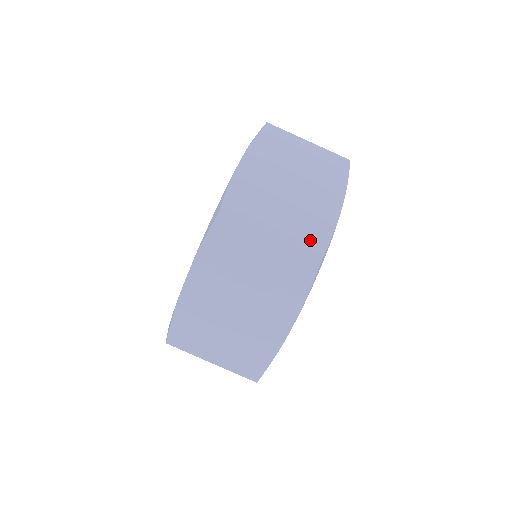
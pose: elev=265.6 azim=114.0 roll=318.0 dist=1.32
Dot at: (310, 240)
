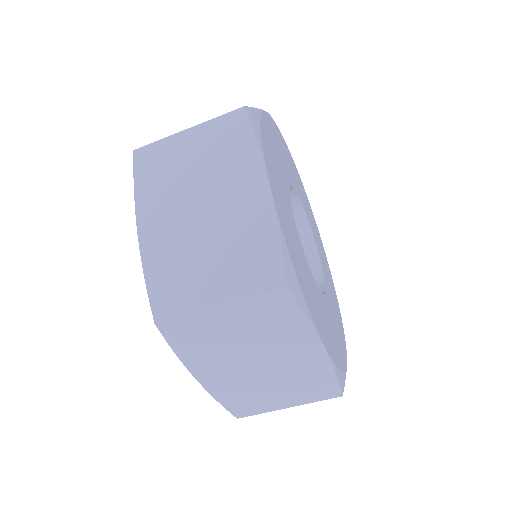
Dot at: (320, 391)
